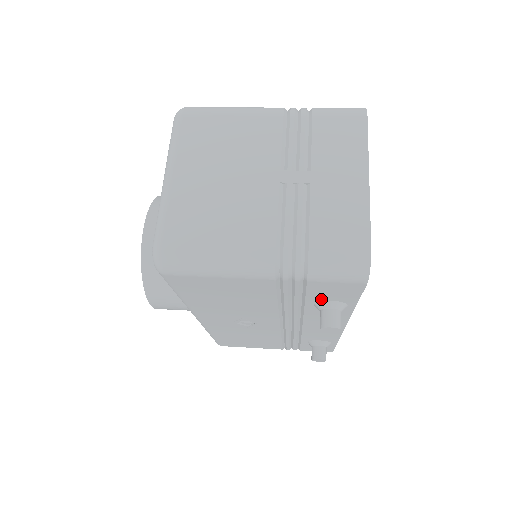
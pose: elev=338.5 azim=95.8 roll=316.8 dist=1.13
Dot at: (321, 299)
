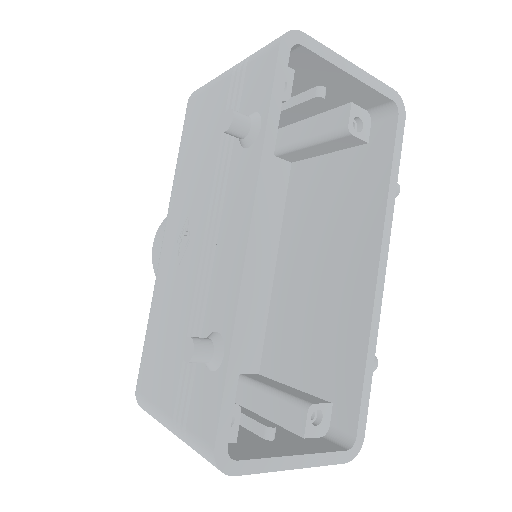
Dot at: (247, 113)
